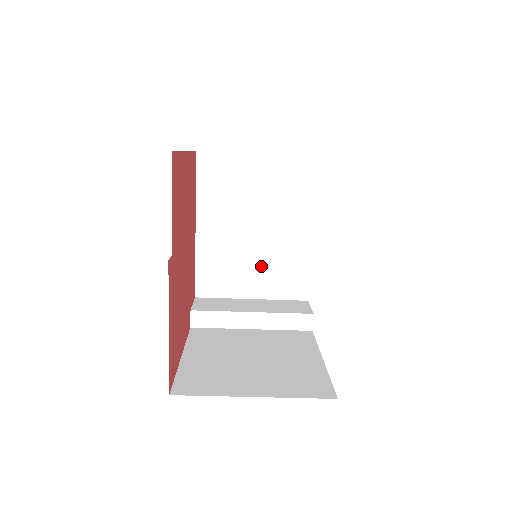
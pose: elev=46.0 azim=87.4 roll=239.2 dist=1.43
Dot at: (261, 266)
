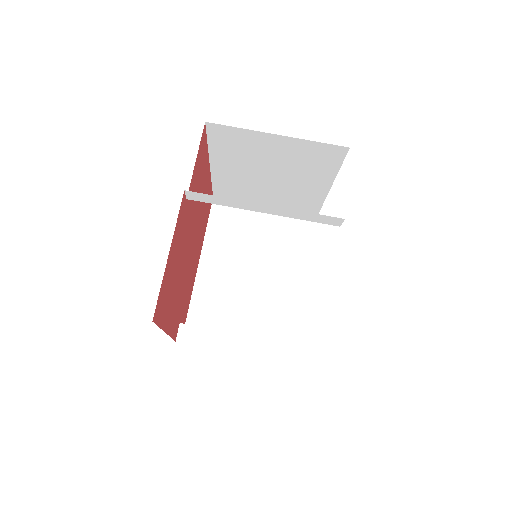
Dot at: (255, 306)
